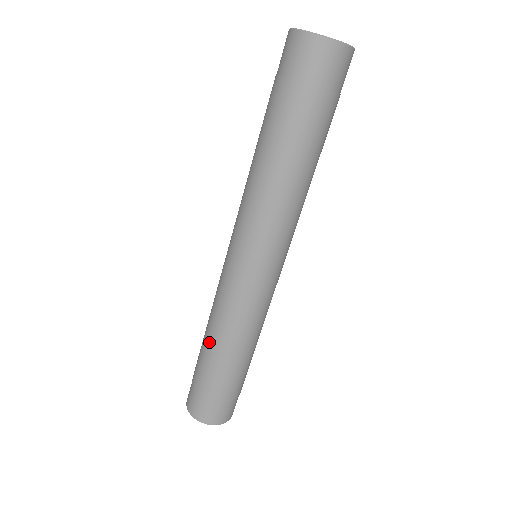
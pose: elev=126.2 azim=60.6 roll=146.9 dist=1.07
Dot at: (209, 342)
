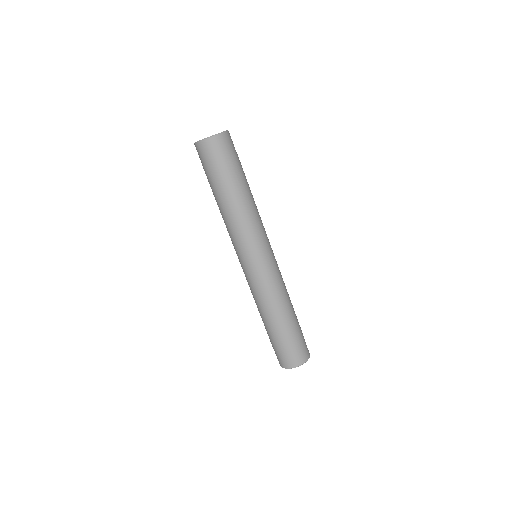
Dot at: occluded
